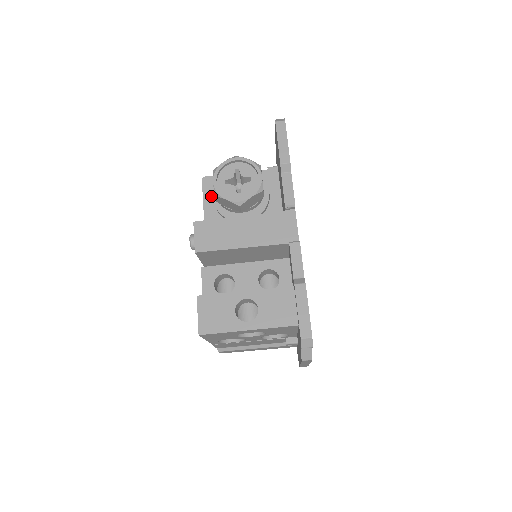
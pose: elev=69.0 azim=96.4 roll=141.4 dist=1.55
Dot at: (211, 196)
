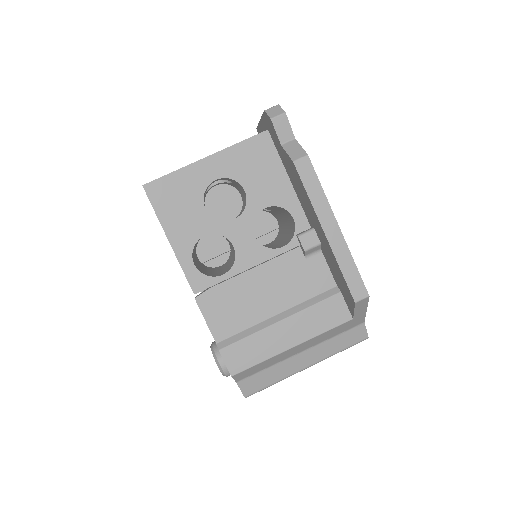
Dot at: occluded
